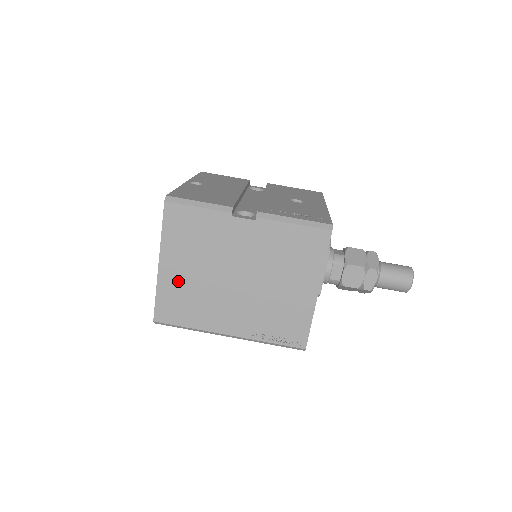
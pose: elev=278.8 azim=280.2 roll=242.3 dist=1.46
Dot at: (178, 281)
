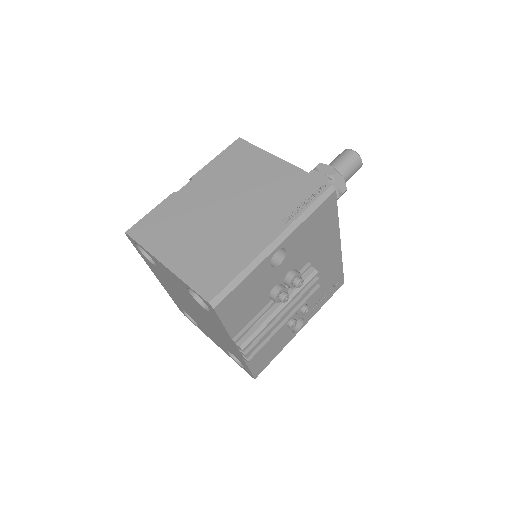
Dot at: (190, 257)
